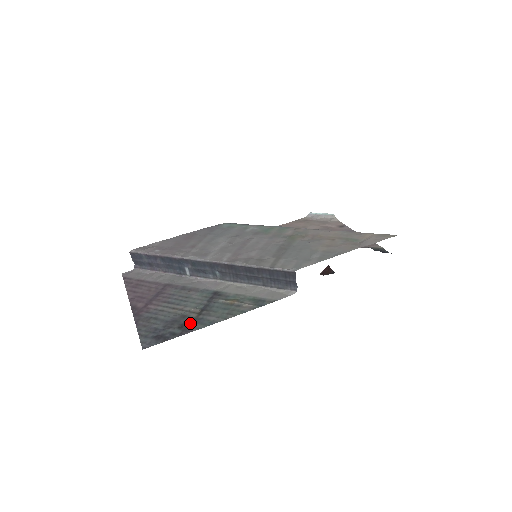
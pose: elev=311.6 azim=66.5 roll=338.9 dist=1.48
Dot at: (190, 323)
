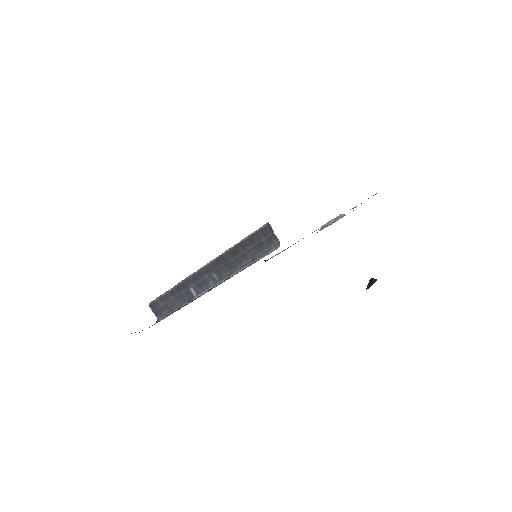
Dot at: occluded
